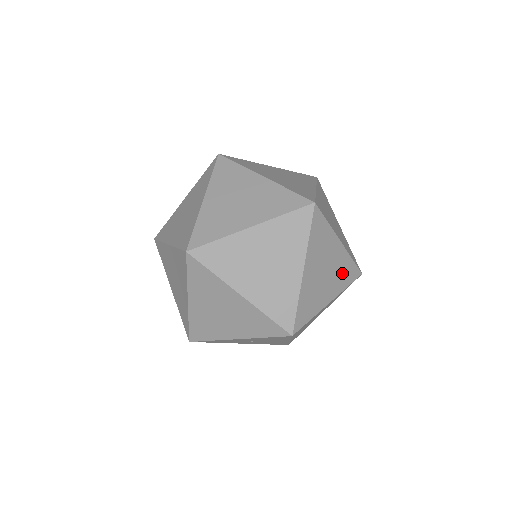
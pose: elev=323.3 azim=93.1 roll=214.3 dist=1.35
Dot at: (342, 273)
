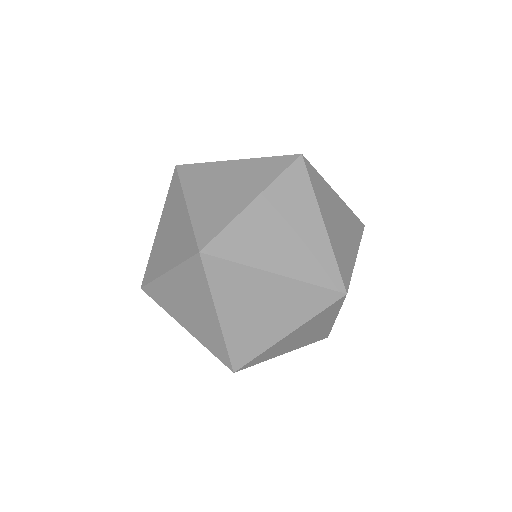
Dot at: (298, 303)
